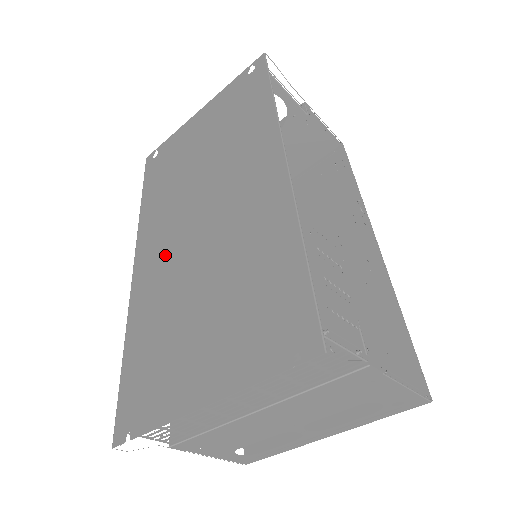
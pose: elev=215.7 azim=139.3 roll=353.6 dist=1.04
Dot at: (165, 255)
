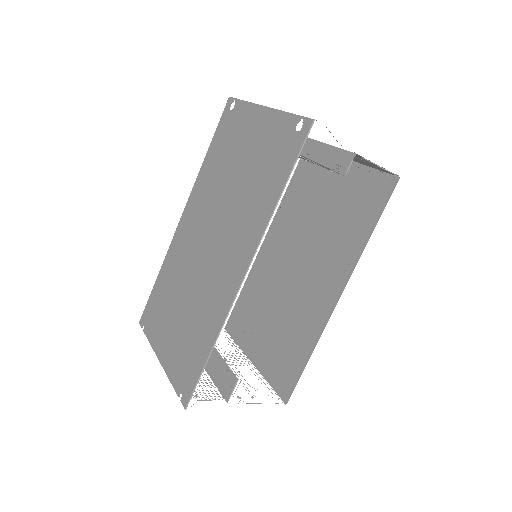
Dot at: (190, 239)
